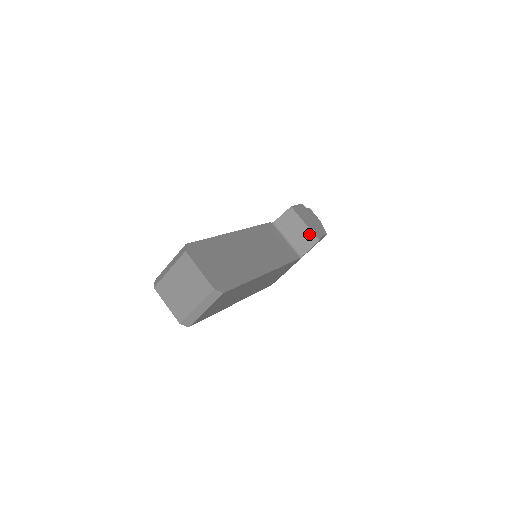
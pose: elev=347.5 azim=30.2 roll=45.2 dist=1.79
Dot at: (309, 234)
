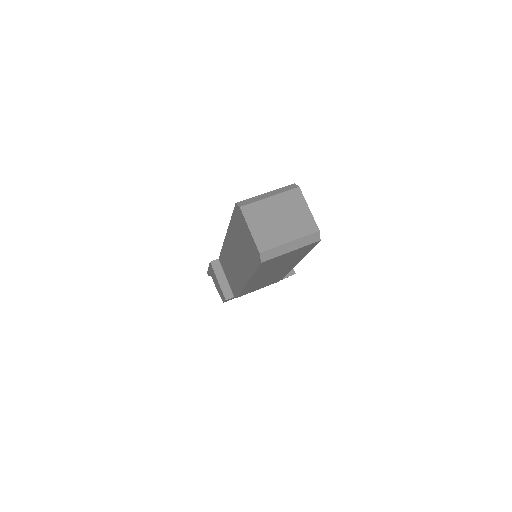
Dot at: occluded
